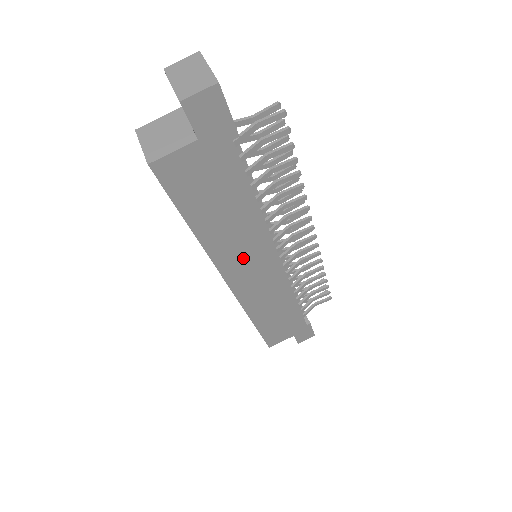
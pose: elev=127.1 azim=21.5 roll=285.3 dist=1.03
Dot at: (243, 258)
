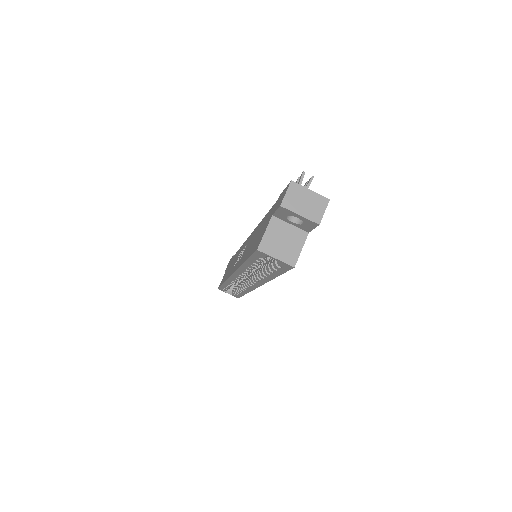
Dot at: occluded
